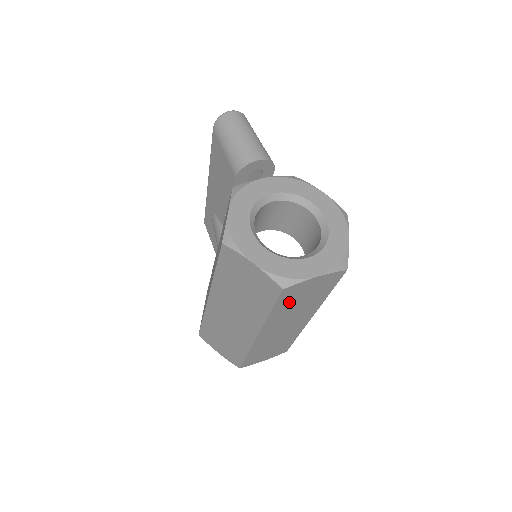
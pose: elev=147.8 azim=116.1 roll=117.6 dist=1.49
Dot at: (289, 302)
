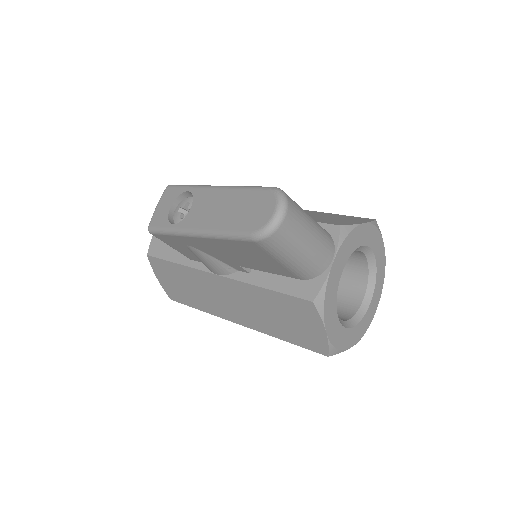
Dot at: occluded
